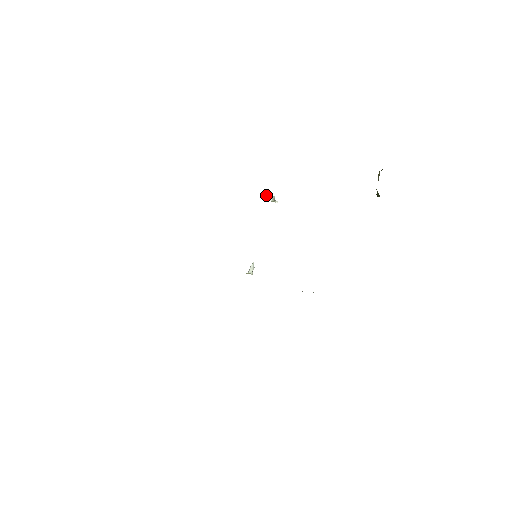
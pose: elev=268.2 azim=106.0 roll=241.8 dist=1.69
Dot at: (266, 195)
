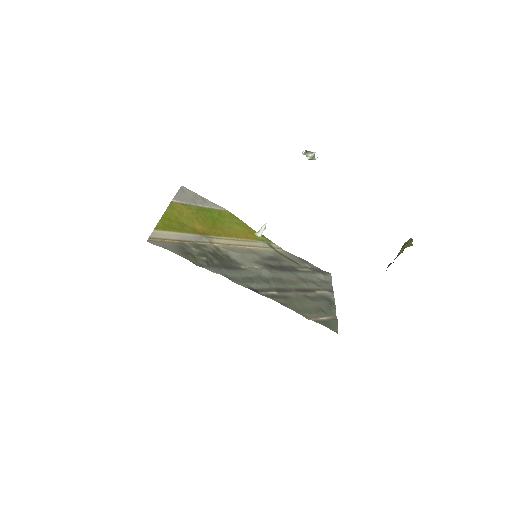
Dot at: (304, 154)
